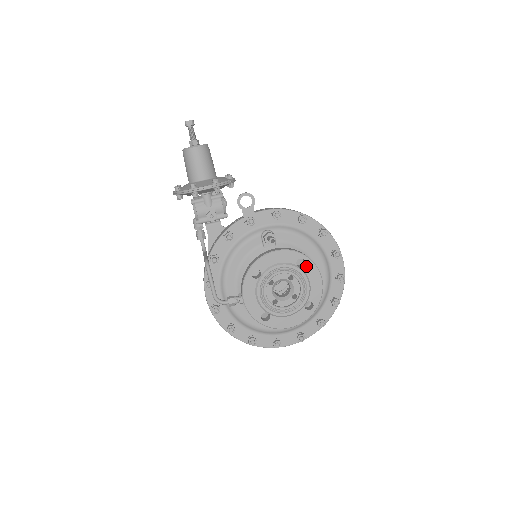
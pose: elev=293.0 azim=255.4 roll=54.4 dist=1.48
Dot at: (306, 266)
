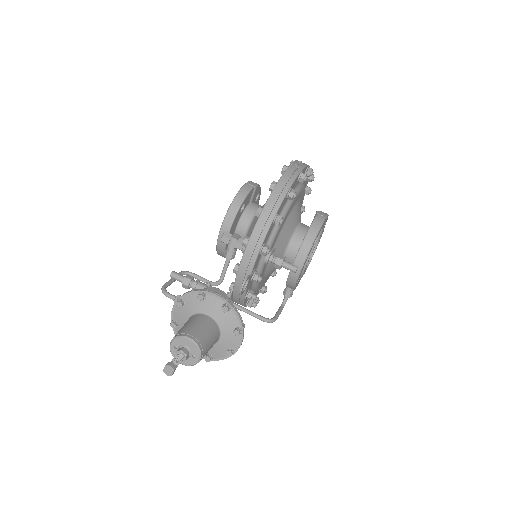
Dot at: (318, 234)
